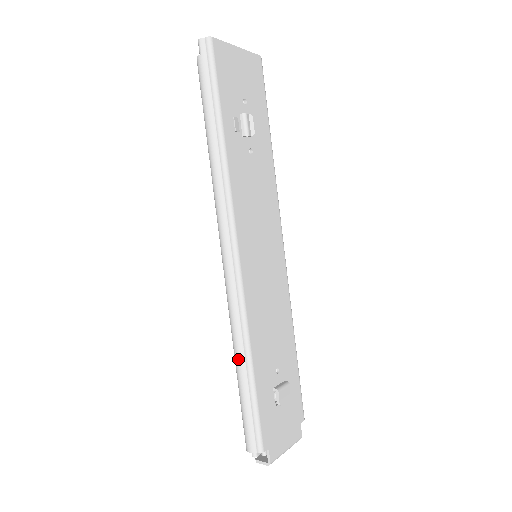
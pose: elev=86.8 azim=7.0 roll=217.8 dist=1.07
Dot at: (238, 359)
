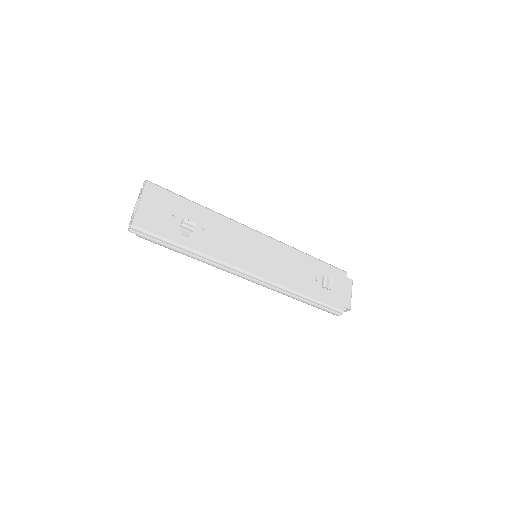
Dot at: occluded
